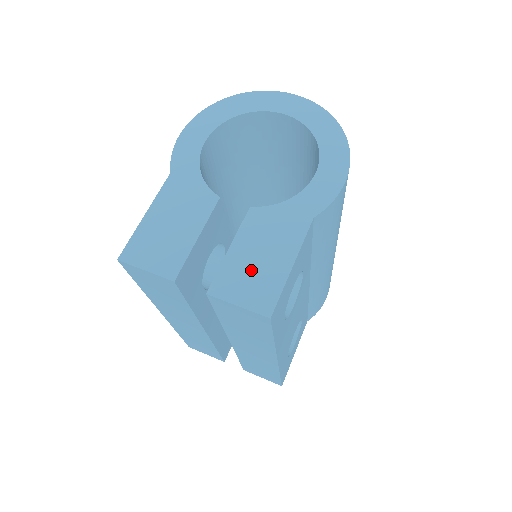
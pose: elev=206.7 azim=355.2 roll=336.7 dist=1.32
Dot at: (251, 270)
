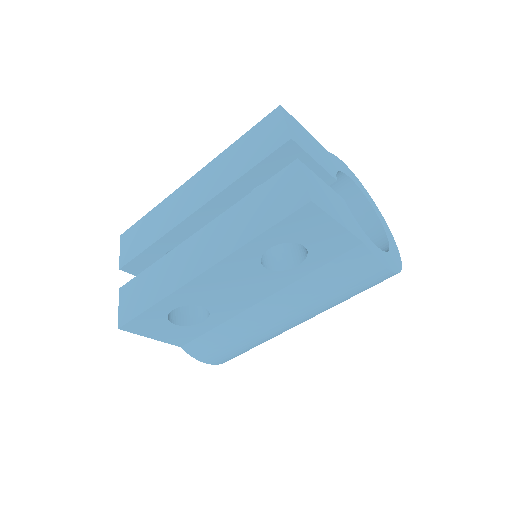
Dot at: (323, 193)
